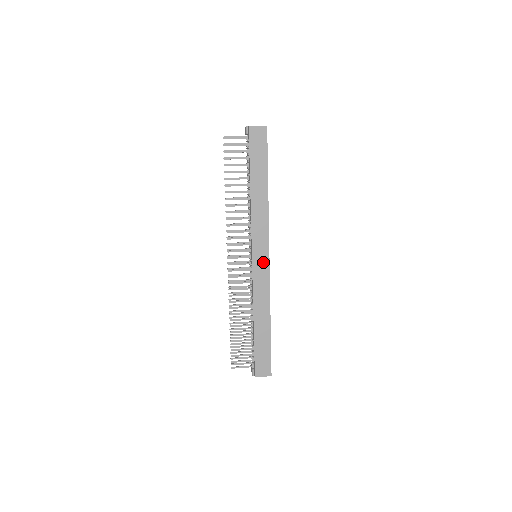
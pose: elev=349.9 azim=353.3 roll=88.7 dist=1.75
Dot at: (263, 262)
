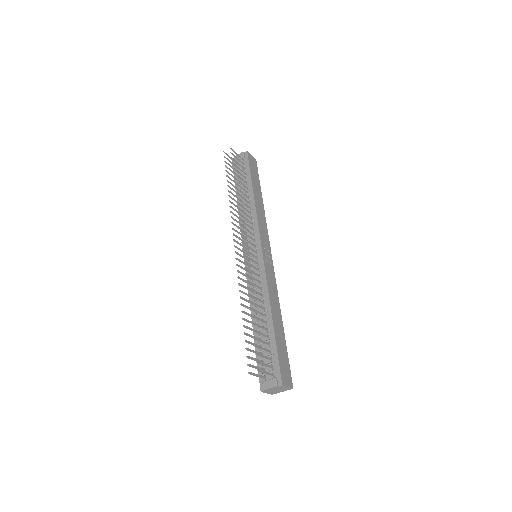
Dot at: (269, 258)
